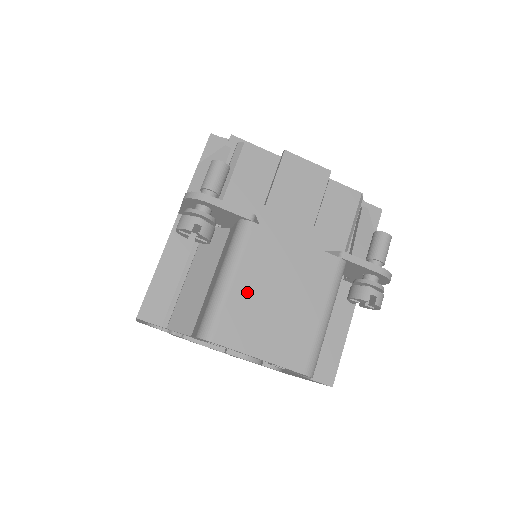
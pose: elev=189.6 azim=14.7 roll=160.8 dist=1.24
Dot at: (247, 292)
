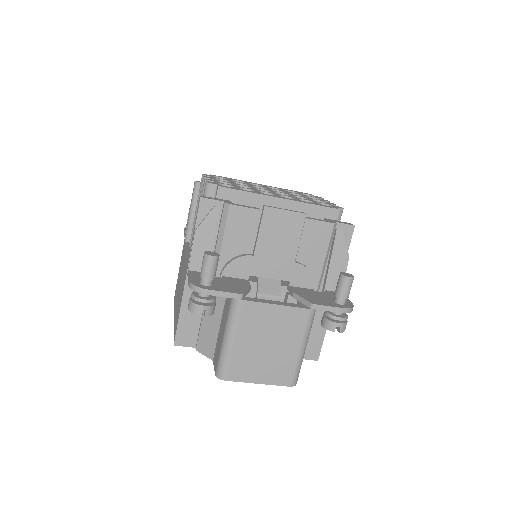
Dot at: (245, 347)
